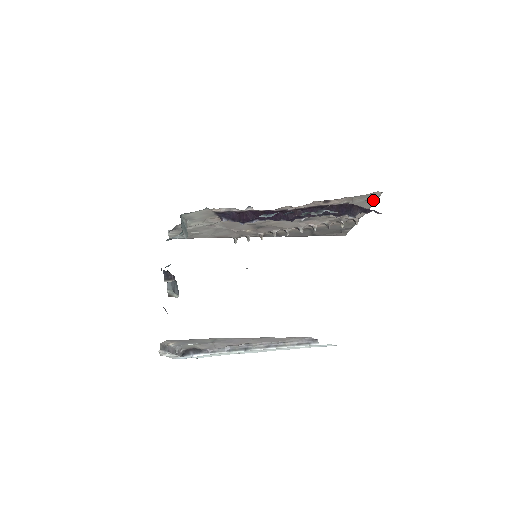
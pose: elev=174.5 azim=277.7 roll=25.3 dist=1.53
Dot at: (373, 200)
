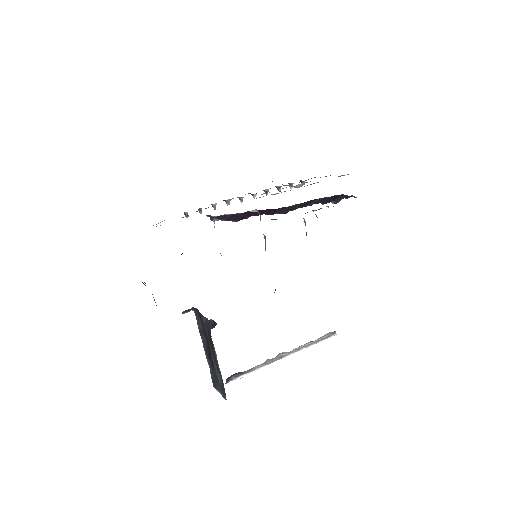
Dot at: occluded
